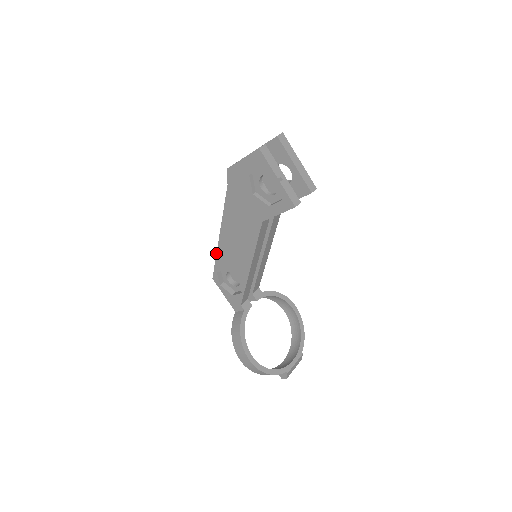
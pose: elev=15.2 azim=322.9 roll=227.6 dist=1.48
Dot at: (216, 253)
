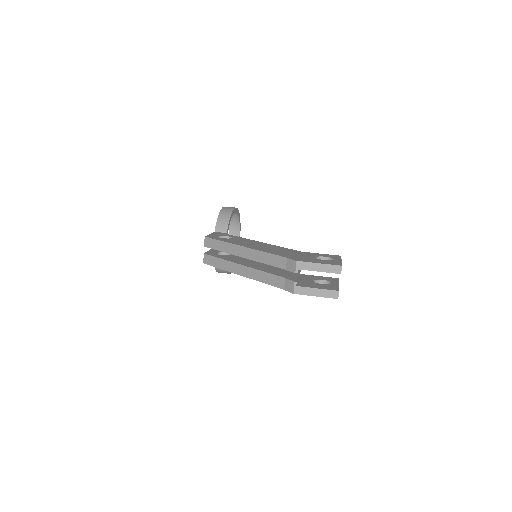
Dot at: occluded
